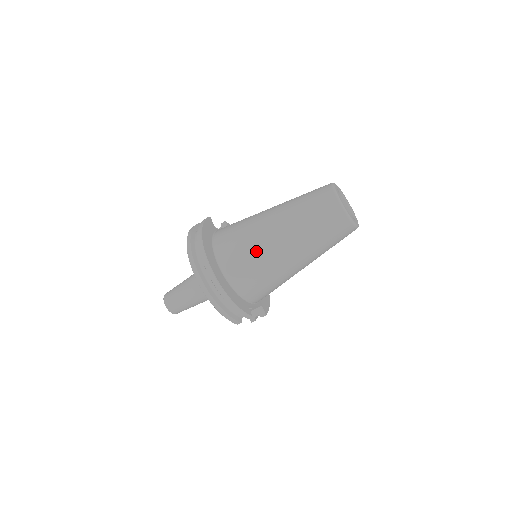
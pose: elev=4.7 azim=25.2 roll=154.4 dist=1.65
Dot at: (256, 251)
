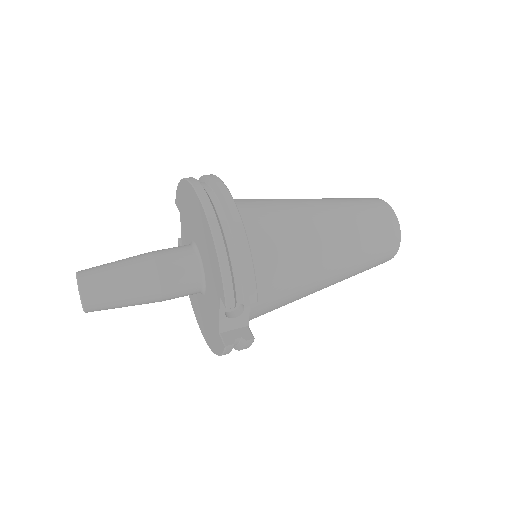
Dot at: (286, 213)
